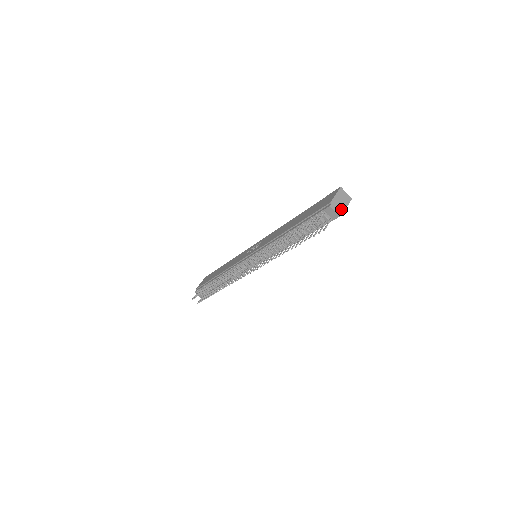
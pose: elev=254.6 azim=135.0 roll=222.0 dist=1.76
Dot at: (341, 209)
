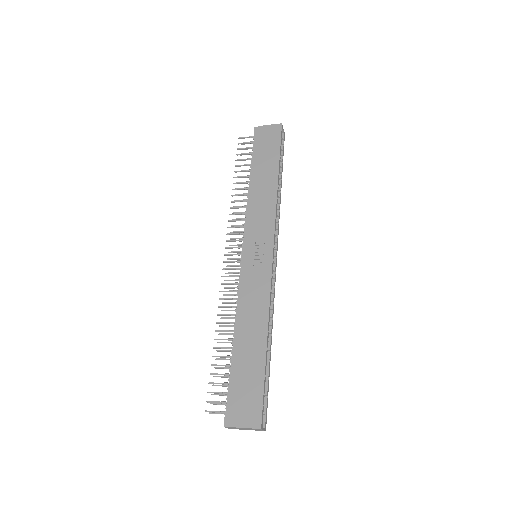
Dot at: occluded
